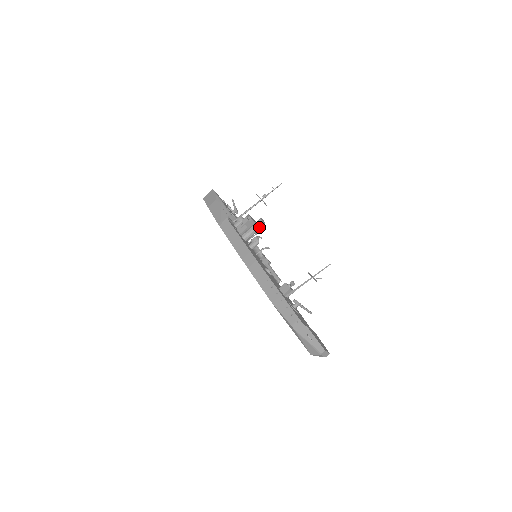
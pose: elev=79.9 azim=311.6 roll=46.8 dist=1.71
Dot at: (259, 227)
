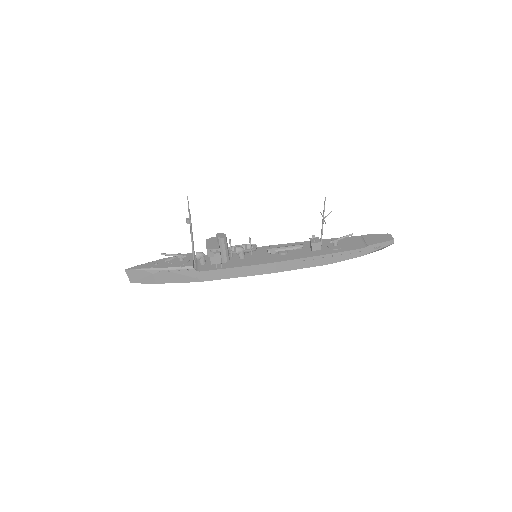
Dot at: (226, 242)
